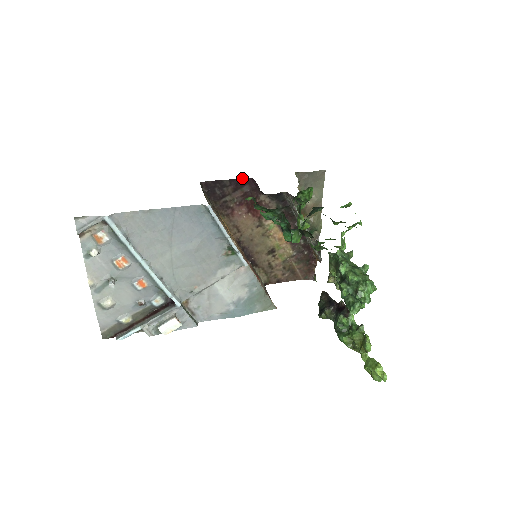
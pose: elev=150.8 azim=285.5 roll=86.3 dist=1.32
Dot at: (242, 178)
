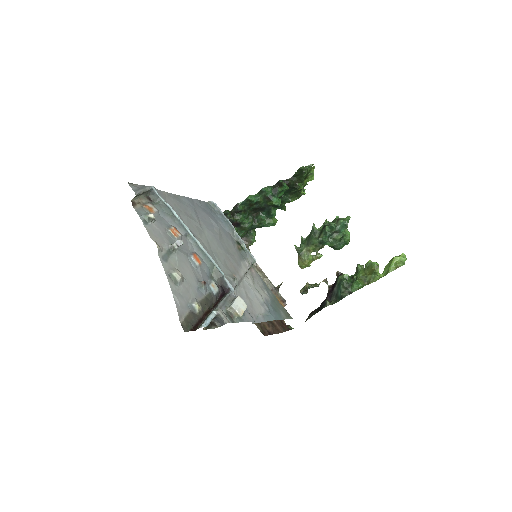
Dot at: occluded
